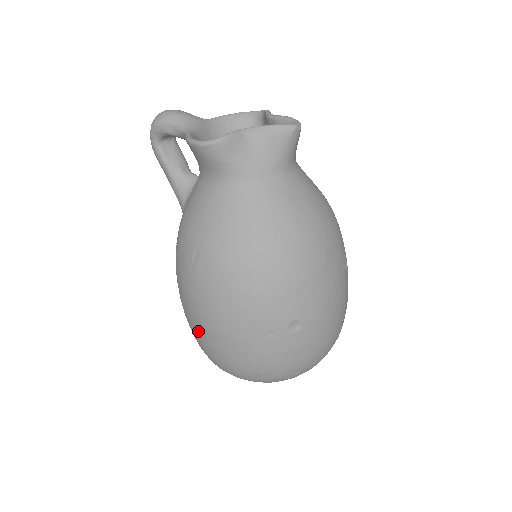
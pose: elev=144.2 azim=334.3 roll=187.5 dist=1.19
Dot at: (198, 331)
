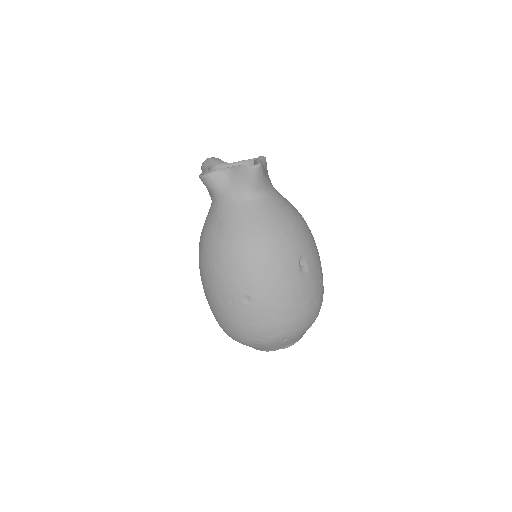
Dot at: occluded
